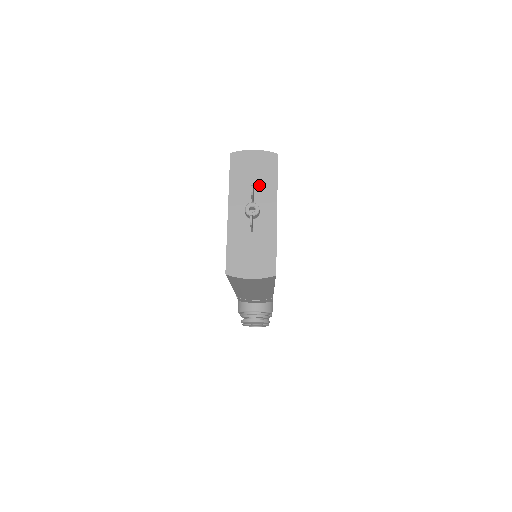
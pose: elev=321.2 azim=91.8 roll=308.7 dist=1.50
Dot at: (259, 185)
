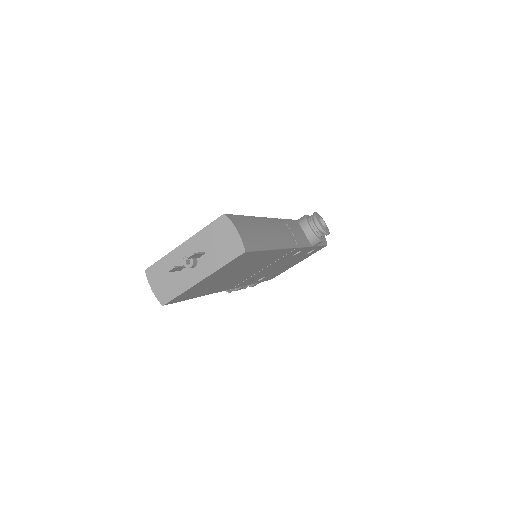
Dot at: (213, 253)
